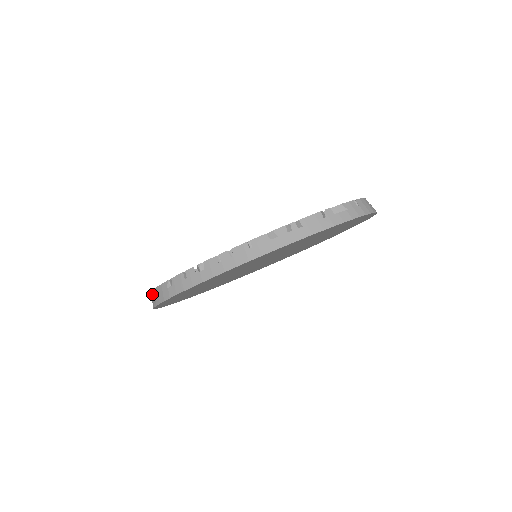
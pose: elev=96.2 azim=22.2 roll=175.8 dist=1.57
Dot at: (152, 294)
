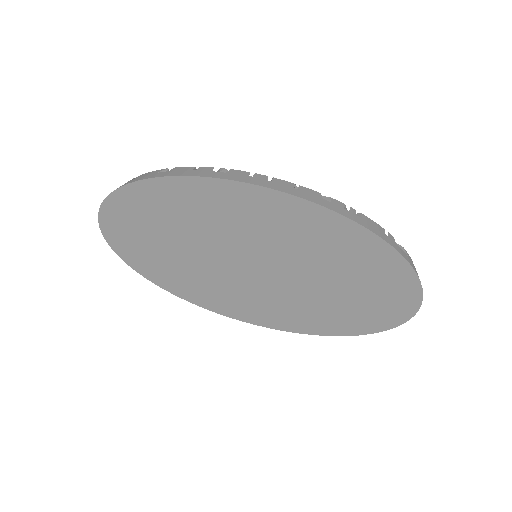
Dot at: occluded
